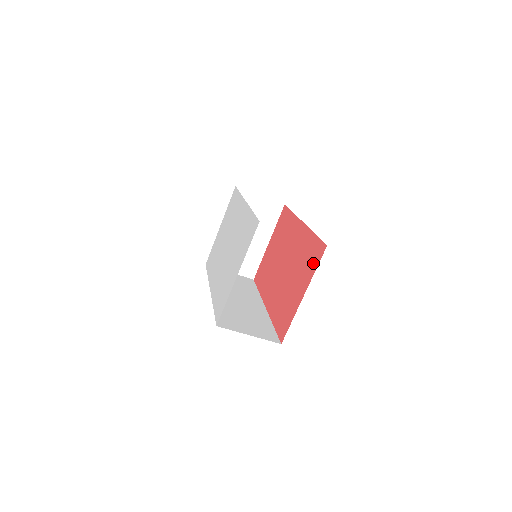
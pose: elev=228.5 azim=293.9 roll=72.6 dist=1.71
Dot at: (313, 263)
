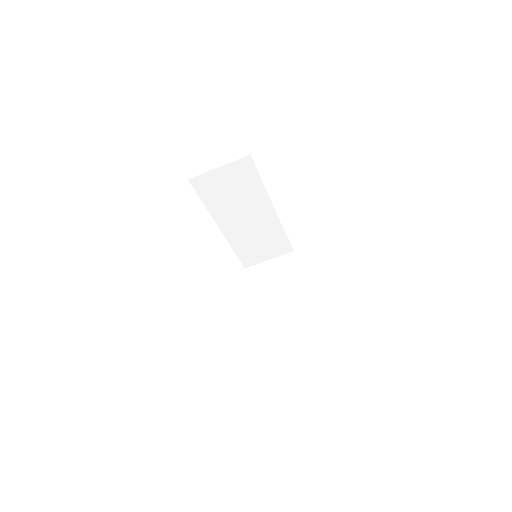
Dot at: occluded
